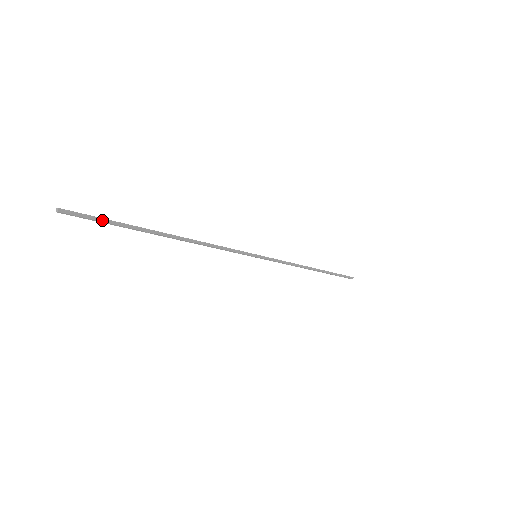
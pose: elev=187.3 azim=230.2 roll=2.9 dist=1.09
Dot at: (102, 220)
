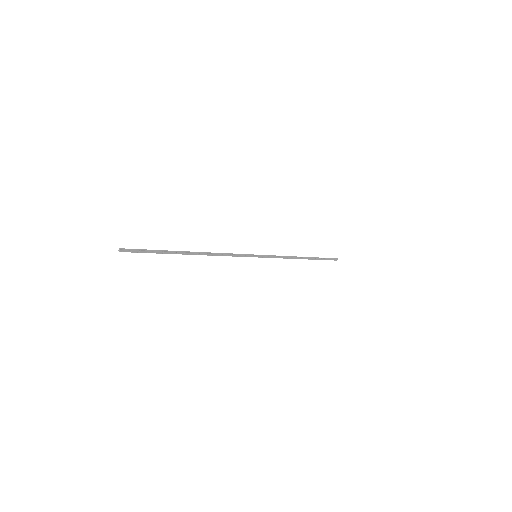
Dot at: (147, 251)
